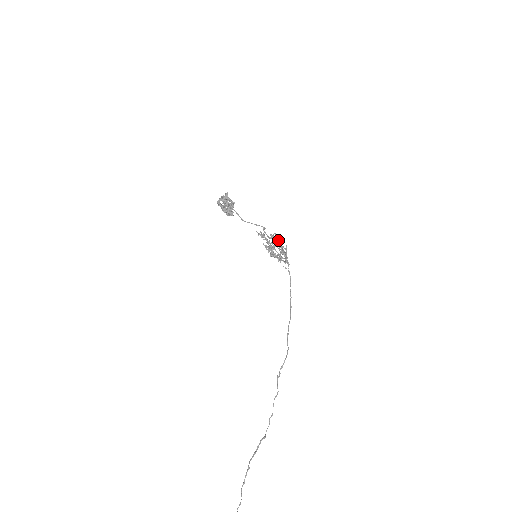
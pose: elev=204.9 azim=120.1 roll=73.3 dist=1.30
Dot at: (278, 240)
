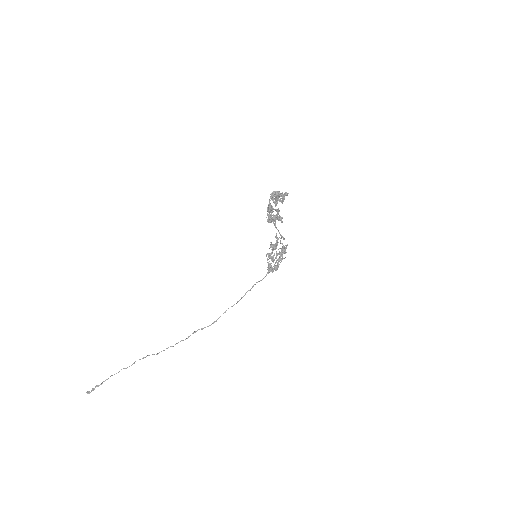
Dot at: (284, 251)
